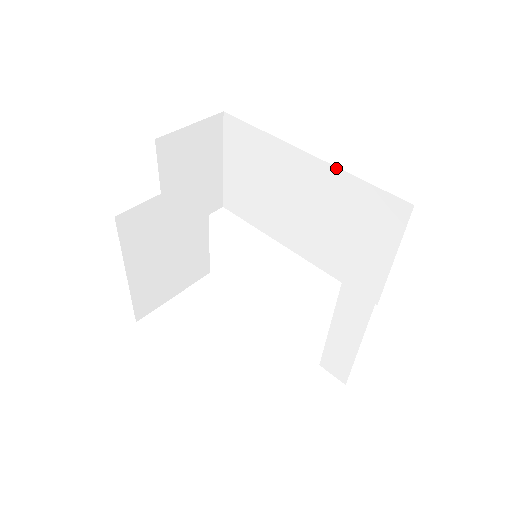
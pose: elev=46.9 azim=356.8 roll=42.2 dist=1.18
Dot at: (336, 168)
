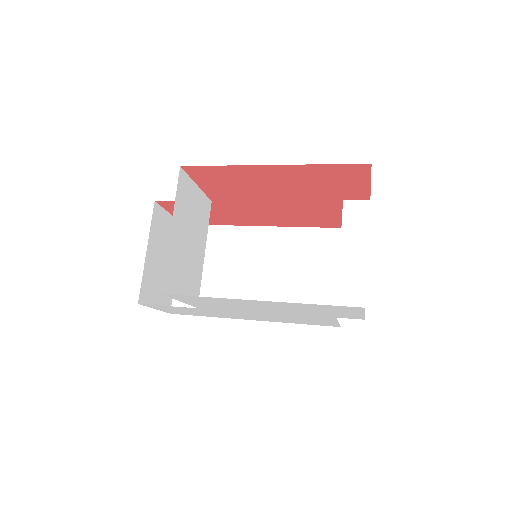
Dot at: (286, 228)
